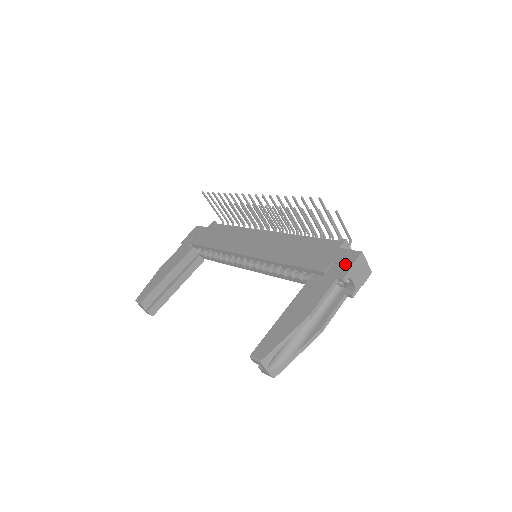
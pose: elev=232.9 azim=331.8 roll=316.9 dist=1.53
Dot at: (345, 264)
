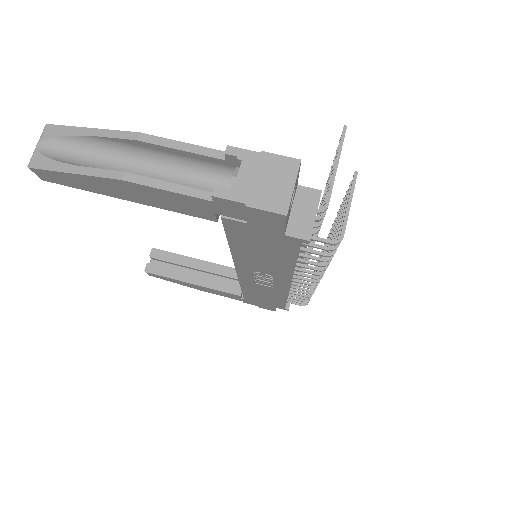
Dot at: occluded
